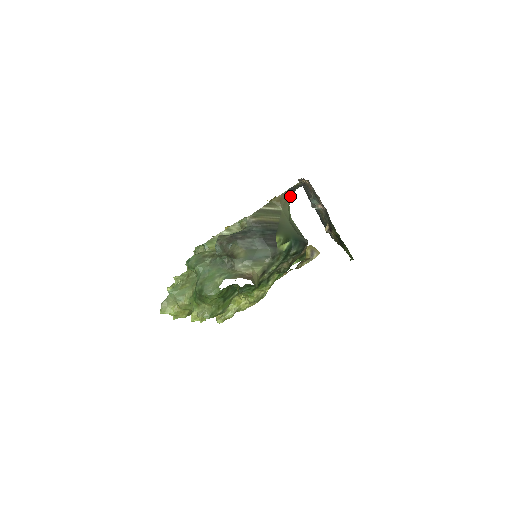
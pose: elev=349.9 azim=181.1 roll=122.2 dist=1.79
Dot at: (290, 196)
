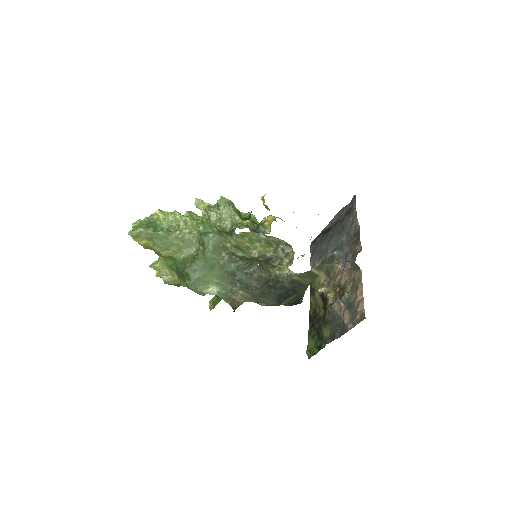
Dot at: occluded
